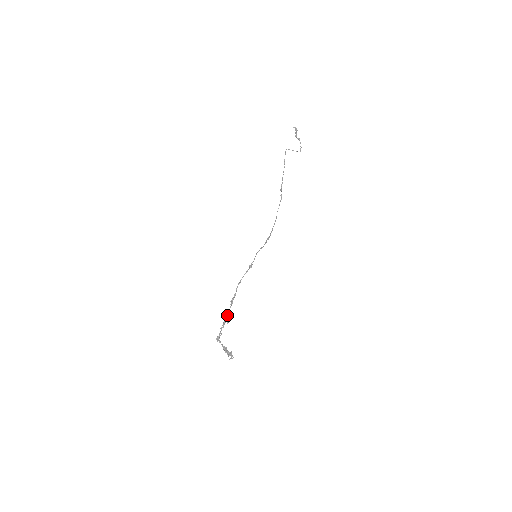
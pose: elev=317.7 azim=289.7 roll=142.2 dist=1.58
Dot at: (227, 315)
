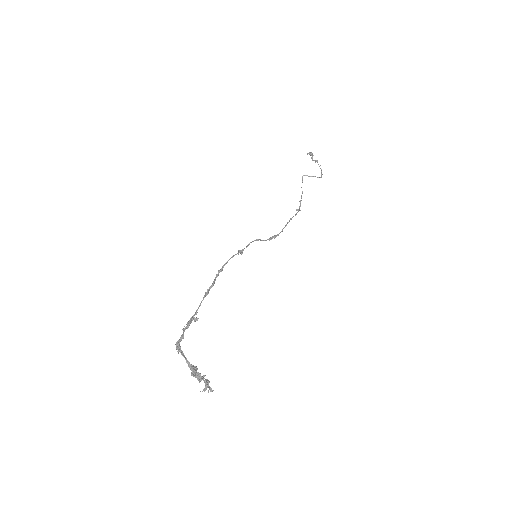
Dot at: occluded
